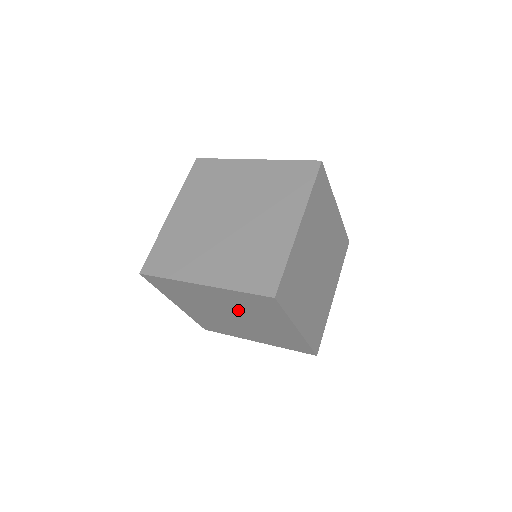
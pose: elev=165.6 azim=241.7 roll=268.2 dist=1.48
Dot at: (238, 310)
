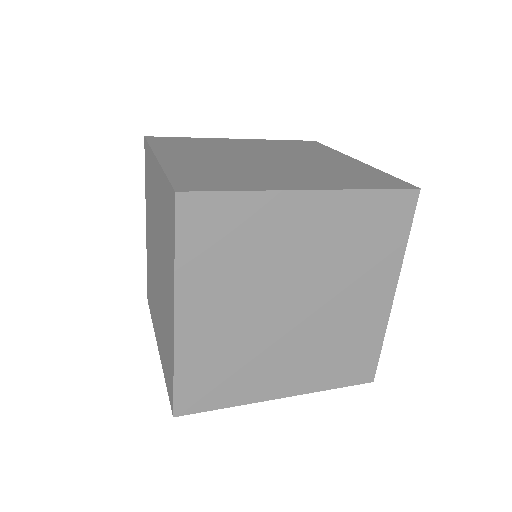
Dot at: occluded
